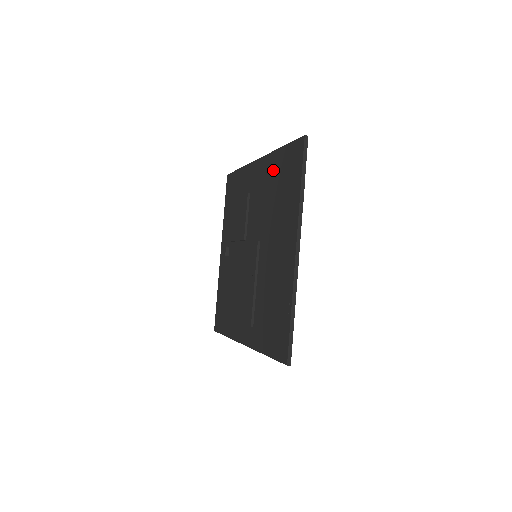
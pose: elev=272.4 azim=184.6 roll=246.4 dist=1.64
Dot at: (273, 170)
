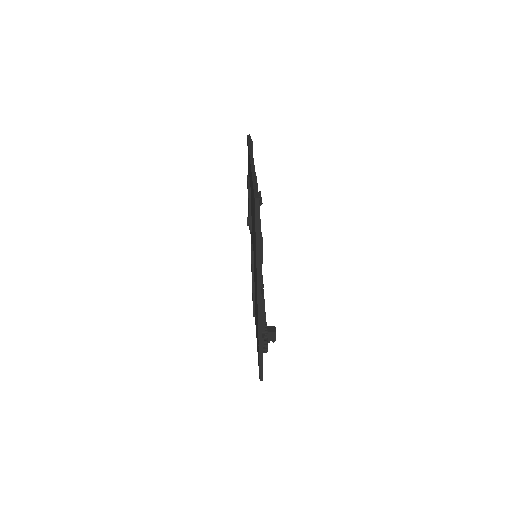
Dot at: occluded
